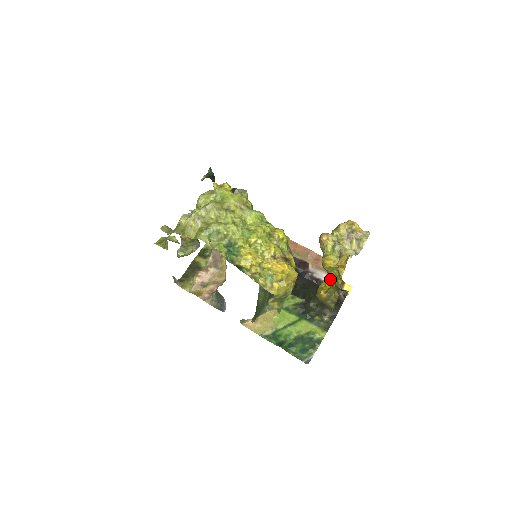
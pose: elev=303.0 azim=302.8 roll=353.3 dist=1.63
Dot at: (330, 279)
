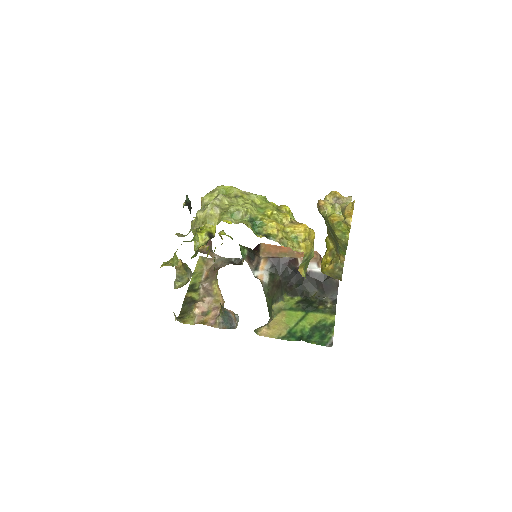
Dot at: (329, 252)
